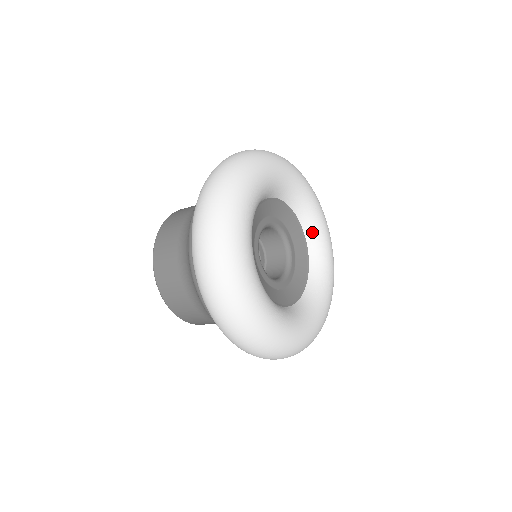
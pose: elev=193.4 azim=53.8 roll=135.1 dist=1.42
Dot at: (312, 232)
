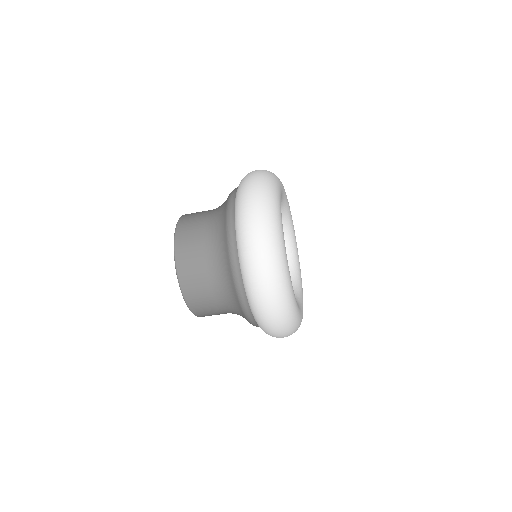
Dot at: (293, 272)
